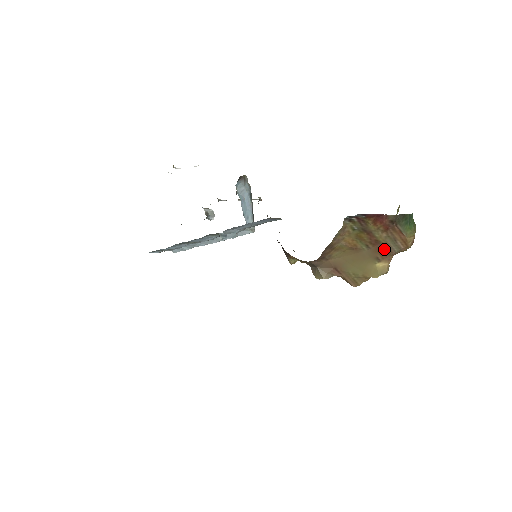
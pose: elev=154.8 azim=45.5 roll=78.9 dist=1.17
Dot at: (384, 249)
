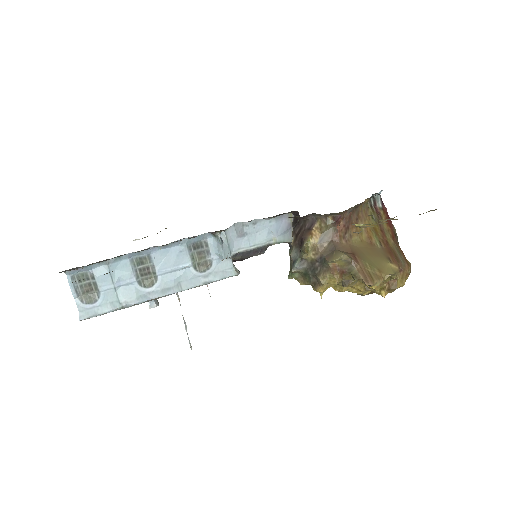
Dot at: (393, 254)
